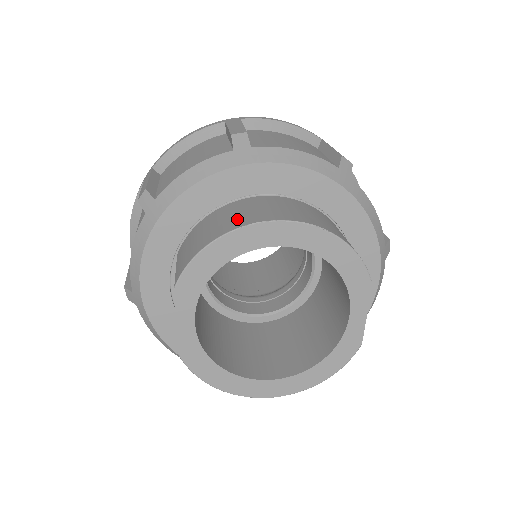
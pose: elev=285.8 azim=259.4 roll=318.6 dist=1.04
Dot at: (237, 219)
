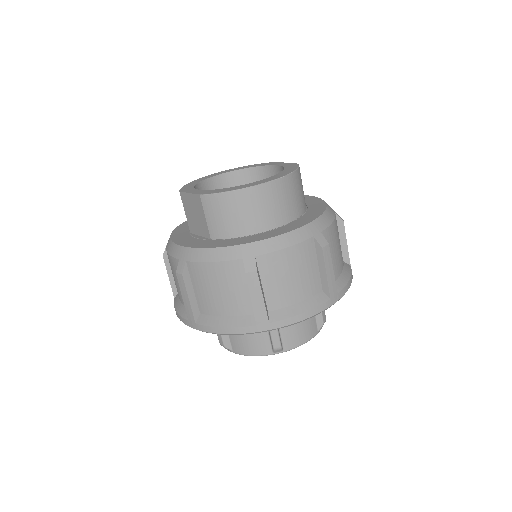
Dot at: occluded
